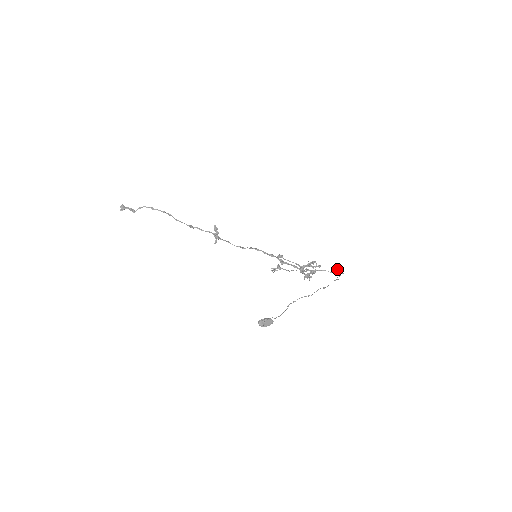
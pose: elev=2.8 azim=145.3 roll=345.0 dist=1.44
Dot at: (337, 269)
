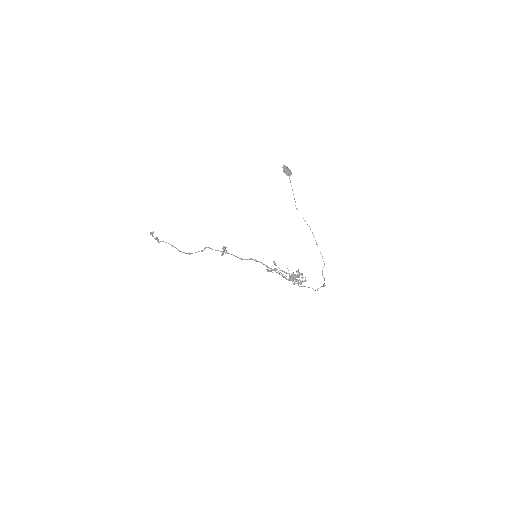
Dot at: (320, 287)
